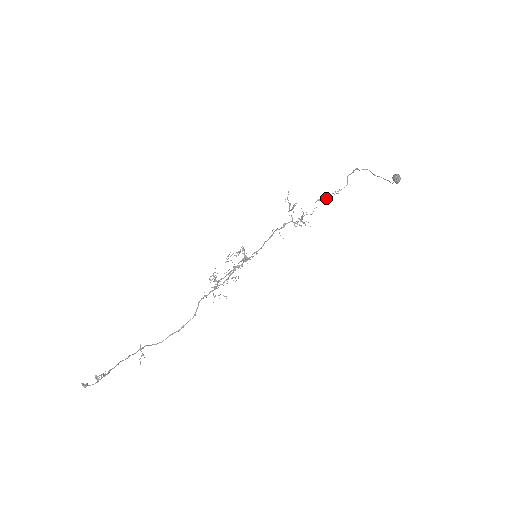
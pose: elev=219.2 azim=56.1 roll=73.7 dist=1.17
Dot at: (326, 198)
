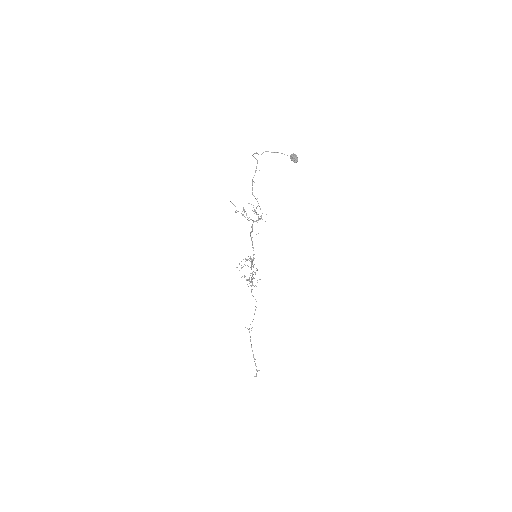
Dot at: occluded
